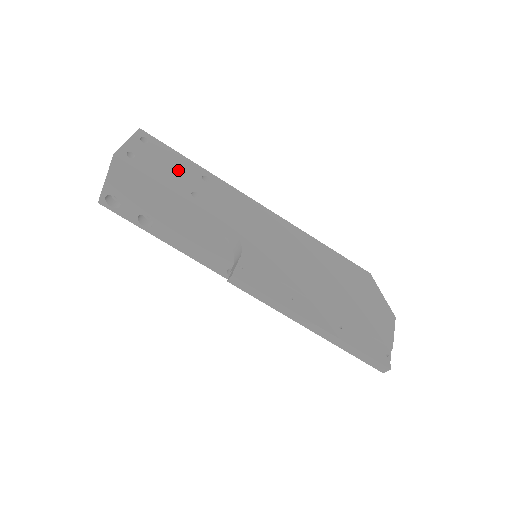
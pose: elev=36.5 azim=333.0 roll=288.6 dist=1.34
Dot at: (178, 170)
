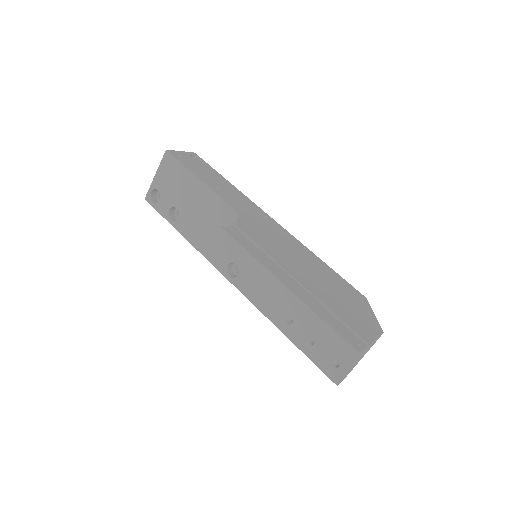
Dot at: (211, 176)
